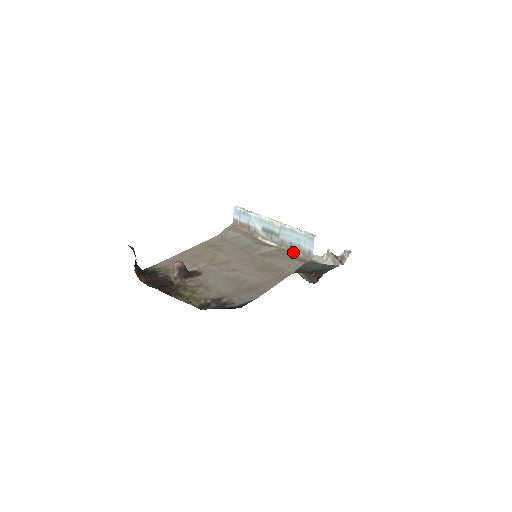
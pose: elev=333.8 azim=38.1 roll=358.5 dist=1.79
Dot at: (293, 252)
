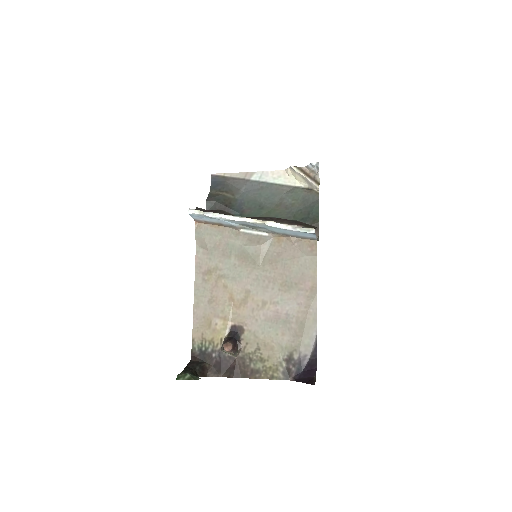
Dot at: (293, 240)
